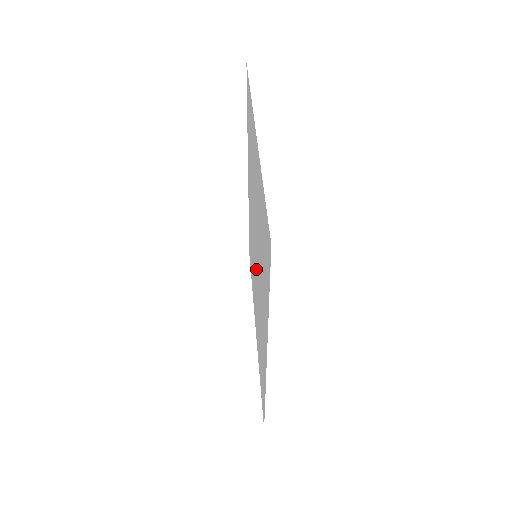
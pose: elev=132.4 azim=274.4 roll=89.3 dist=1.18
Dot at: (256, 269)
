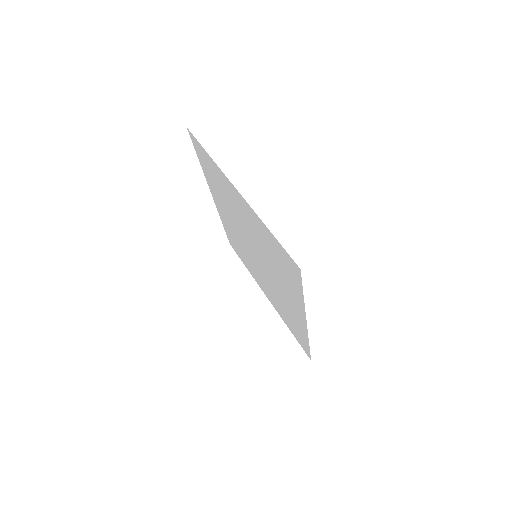
Dot at: (260, 264)
